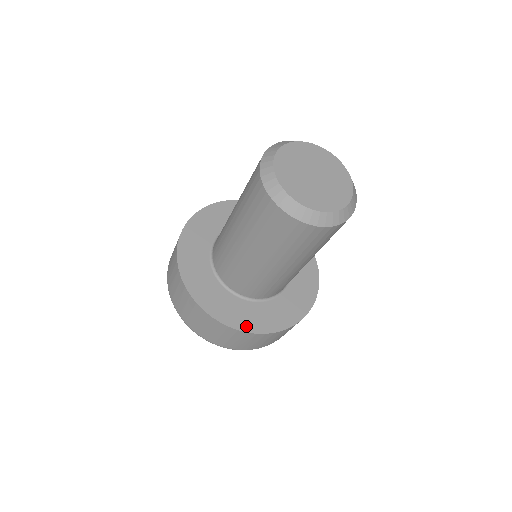
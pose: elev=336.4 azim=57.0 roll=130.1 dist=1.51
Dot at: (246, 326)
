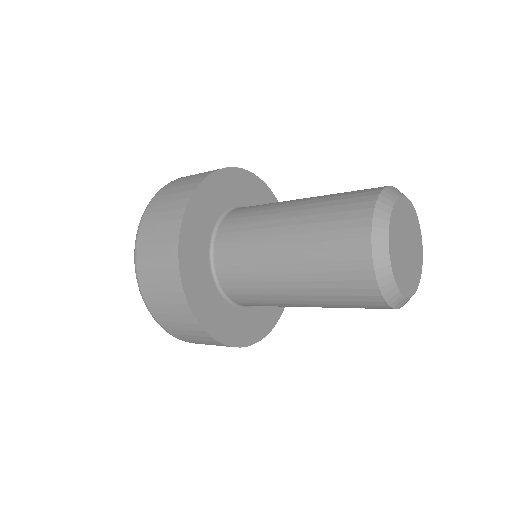
Dot at: (252, 338)
